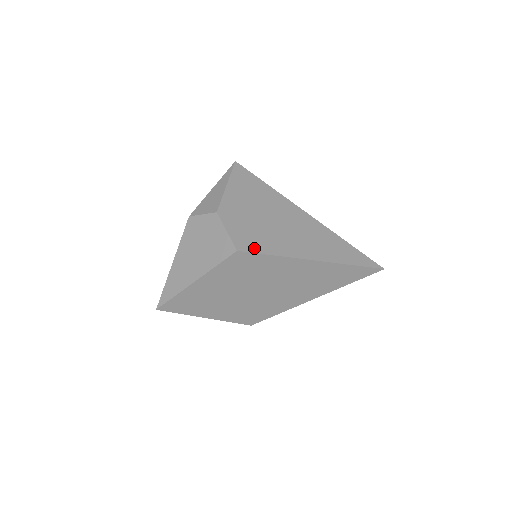
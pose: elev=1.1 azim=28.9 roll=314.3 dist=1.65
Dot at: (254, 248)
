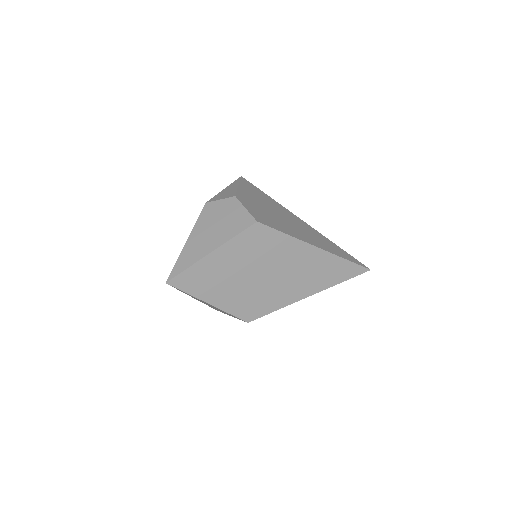
Dot at: (270, 224)
